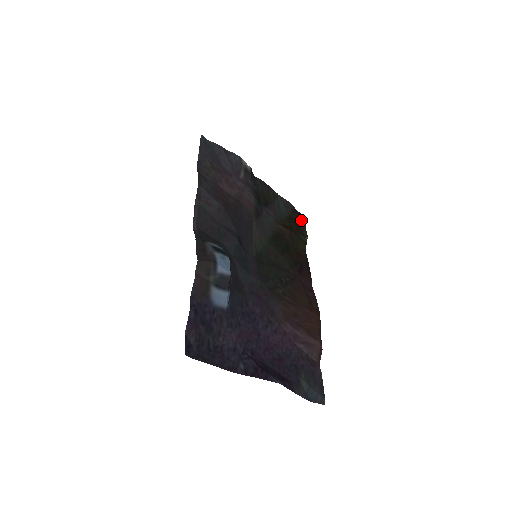
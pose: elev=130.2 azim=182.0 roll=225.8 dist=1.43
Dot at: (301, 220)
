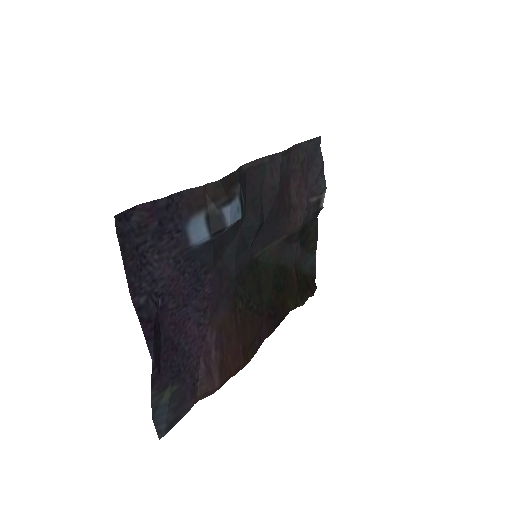
Dot at: (312, 289)
